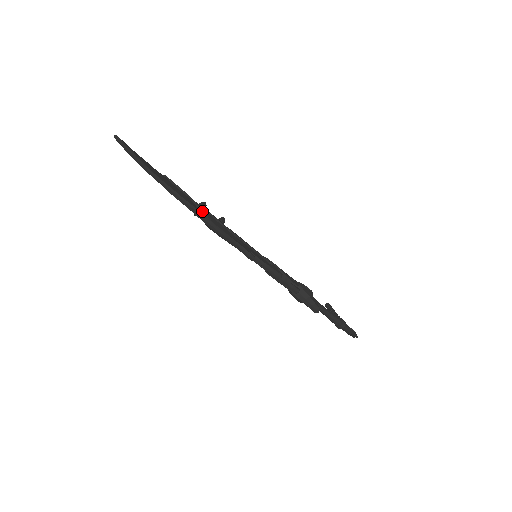
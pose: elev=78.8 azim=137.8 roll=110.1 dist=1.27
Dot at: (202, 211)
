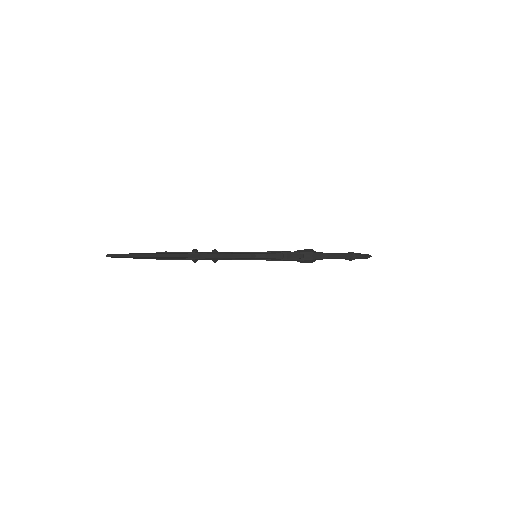
Dot at: (197, 253)
